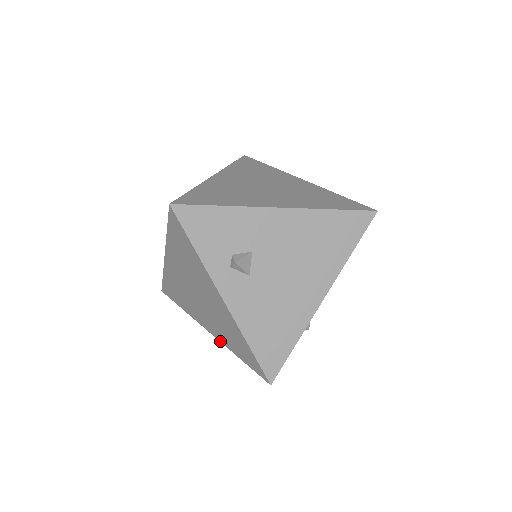
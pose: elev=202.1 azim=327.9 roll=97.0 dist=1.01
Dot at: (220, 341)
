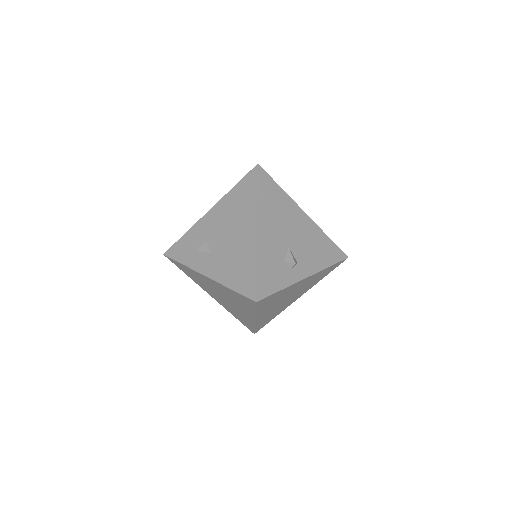
Dot at: (254, 317)
